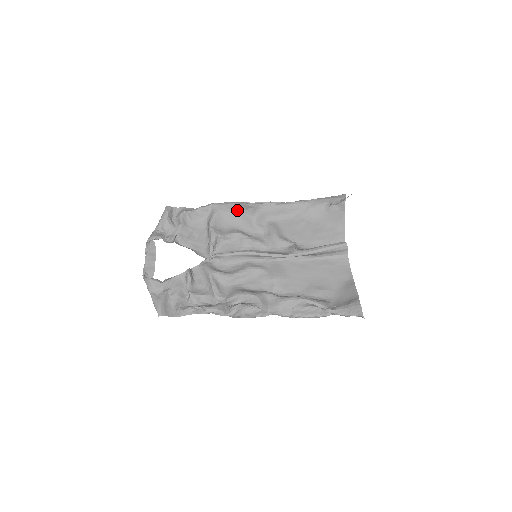
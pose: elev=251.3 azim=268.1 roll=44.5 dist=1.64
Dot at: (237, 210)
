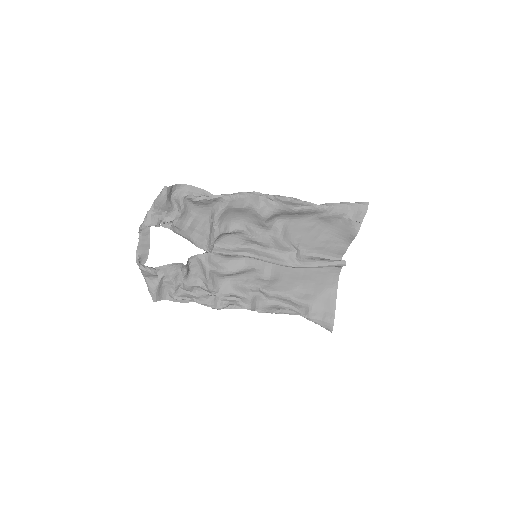
Dot at: (248, 207)
